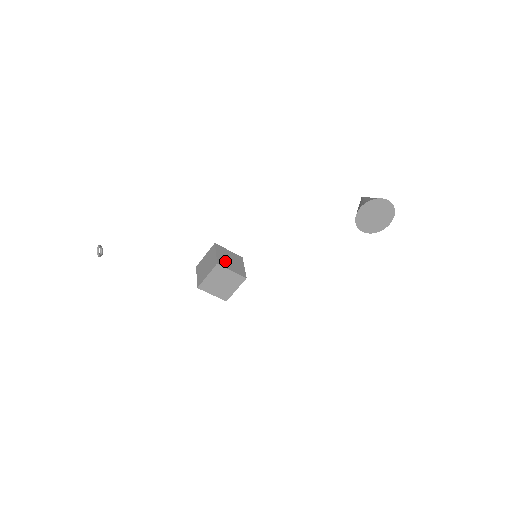
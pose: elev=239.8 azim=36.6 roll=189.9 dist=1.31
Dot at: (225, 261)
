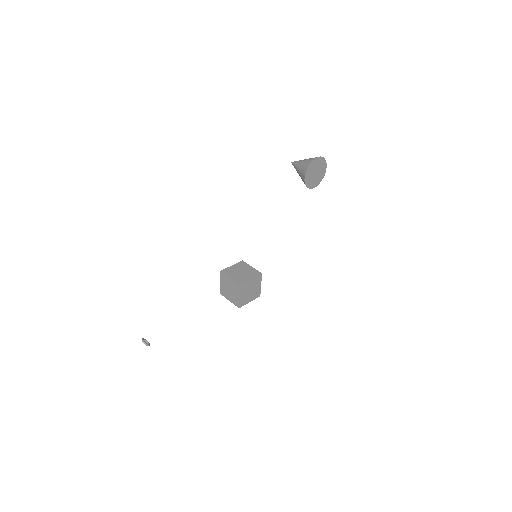
Dot at: (240, 277)
